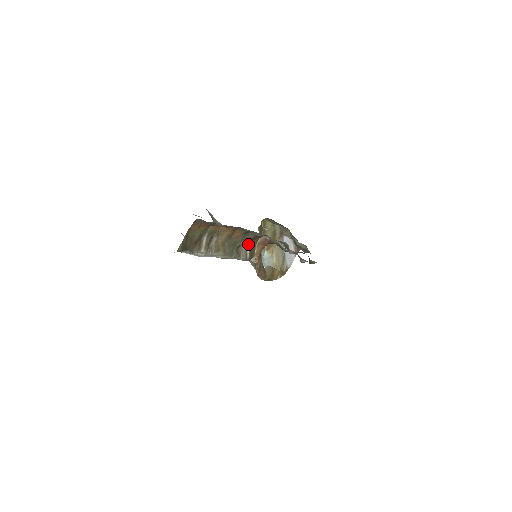
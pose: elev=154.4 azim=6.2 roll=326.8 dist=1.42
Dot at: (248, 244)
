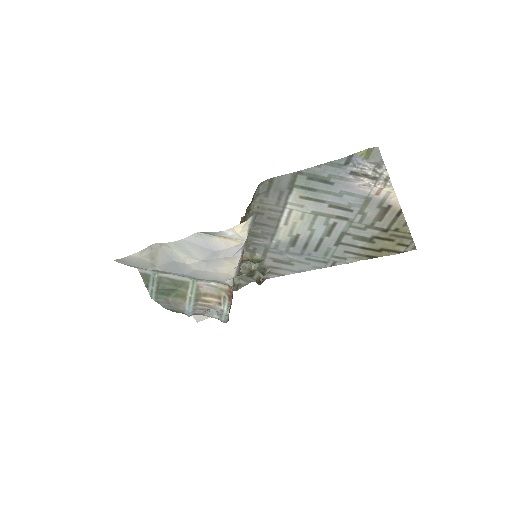
Dot at: occluded
